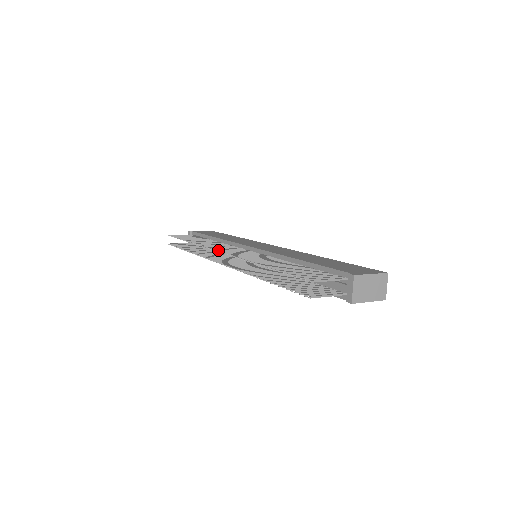
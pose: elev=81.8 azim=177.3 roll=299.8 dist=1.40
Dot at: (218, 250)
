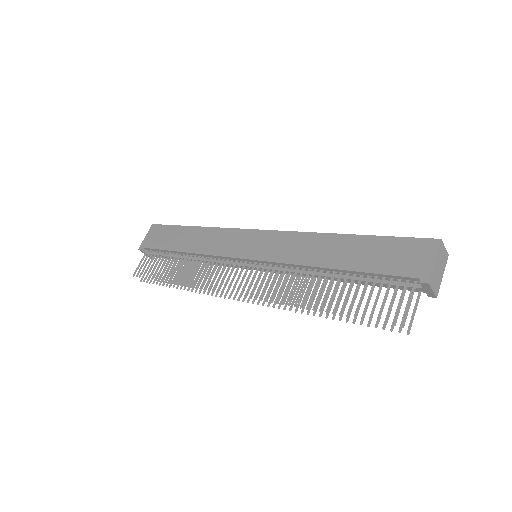
Dot at: (230, 293)
